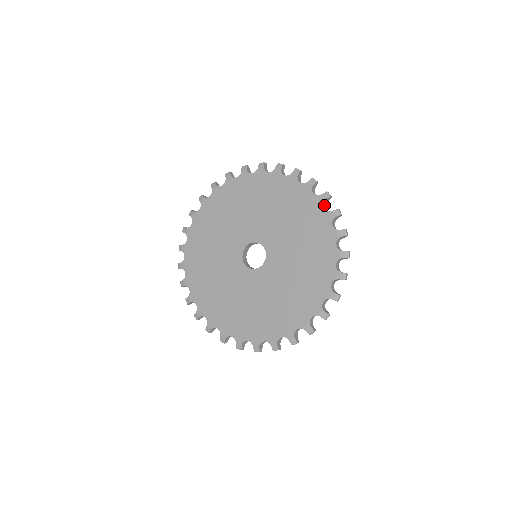
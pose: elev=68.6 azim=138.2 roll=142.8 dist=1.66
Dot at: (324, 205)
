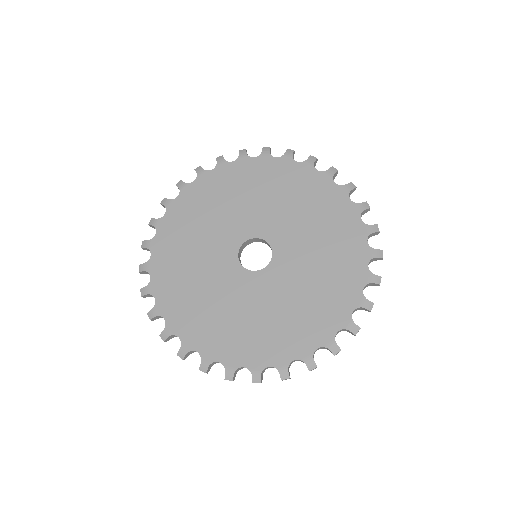
Dot at: (369, 261)
